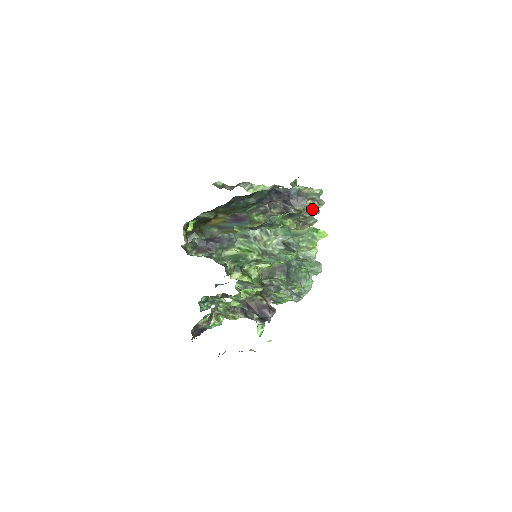
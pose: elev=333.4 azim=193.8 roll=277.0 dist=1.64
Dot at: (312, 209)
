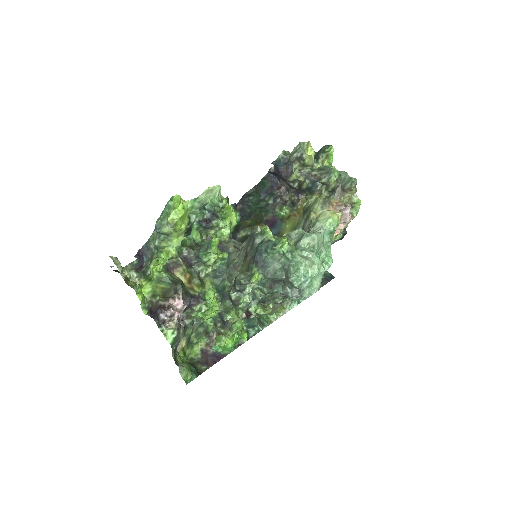
Dot at: (326, 170)
